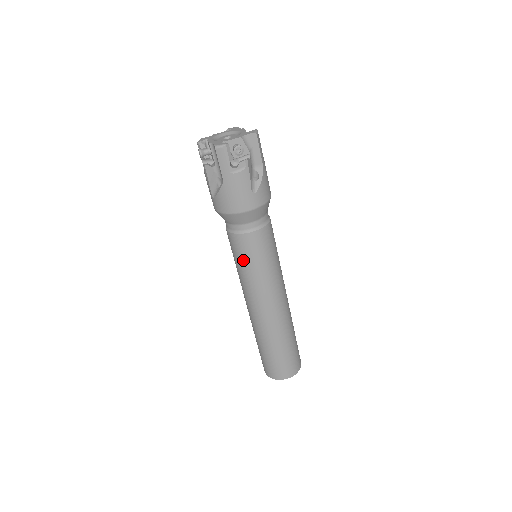
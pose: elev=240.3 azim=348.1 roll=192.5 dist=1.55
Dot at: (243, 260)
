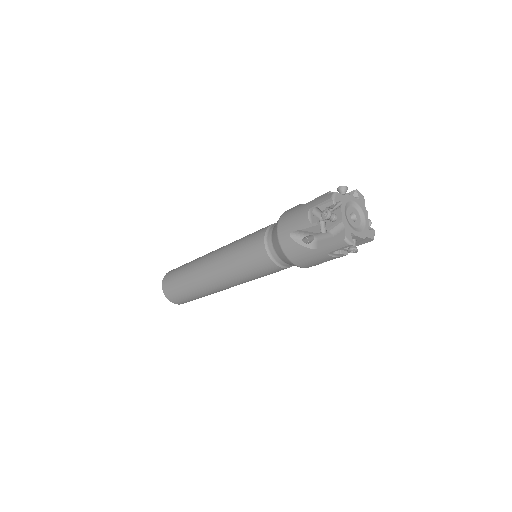
Dot at: (250, 266)
